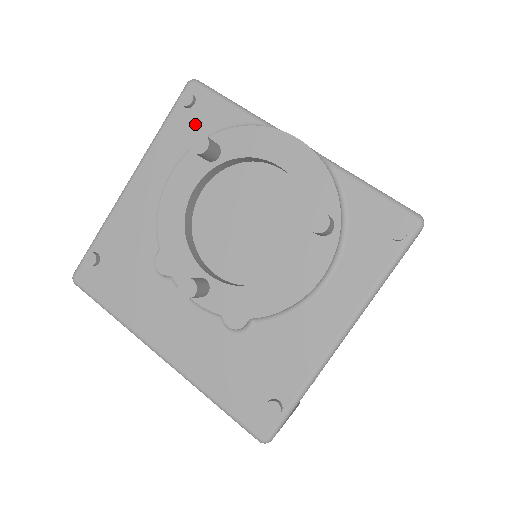
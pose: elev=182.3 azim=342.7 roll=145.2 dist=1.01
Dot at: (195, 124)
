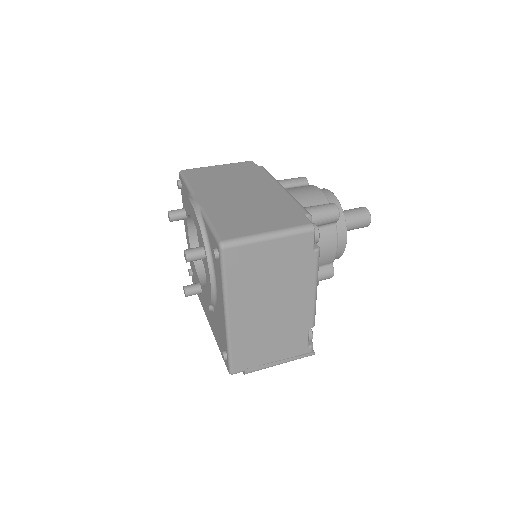
Dot at: (184, 197)
